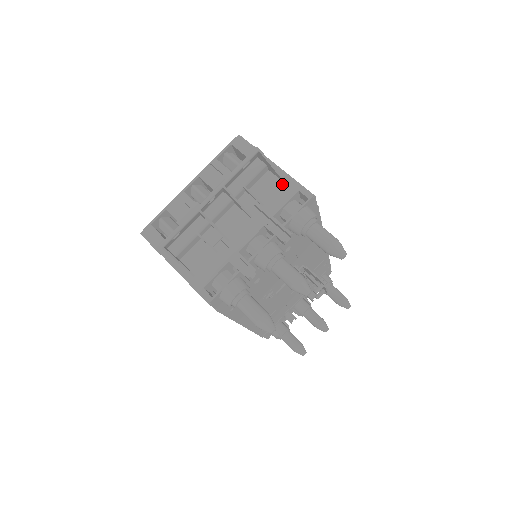
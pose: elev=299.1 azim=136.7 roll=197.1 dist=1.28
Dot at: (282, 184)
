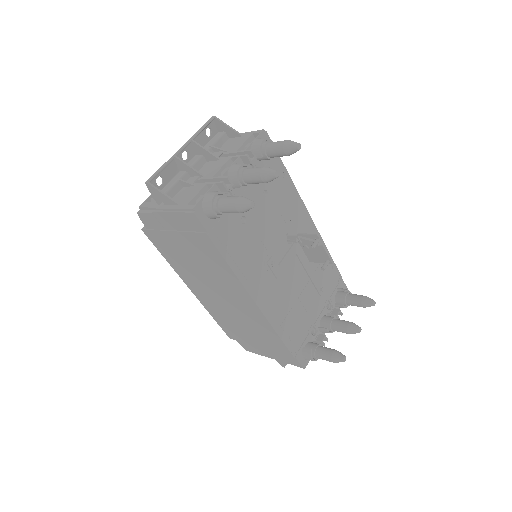
Dot at: (240, 138)
